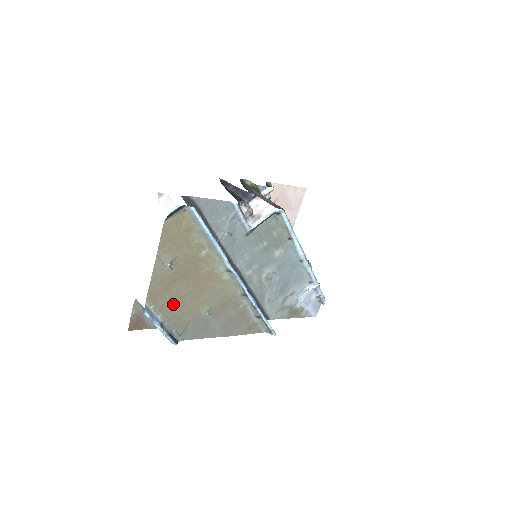
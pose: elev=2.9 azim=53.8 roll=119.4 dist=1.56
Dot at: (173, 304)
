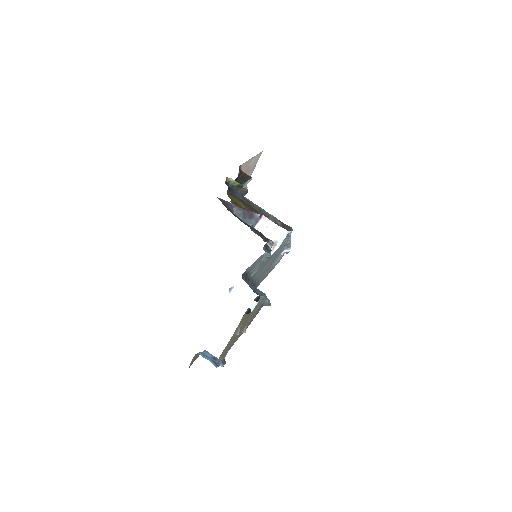
Dot at: occluded
